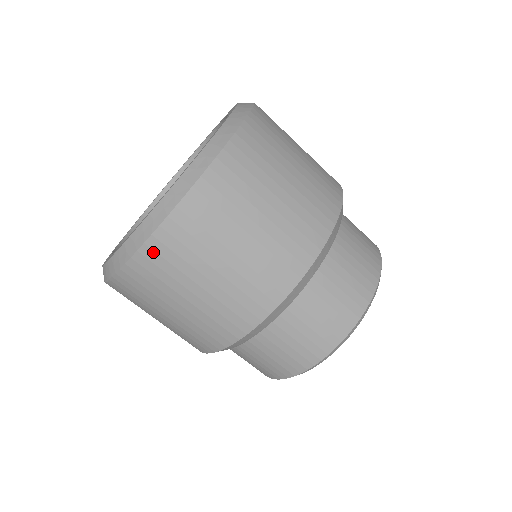
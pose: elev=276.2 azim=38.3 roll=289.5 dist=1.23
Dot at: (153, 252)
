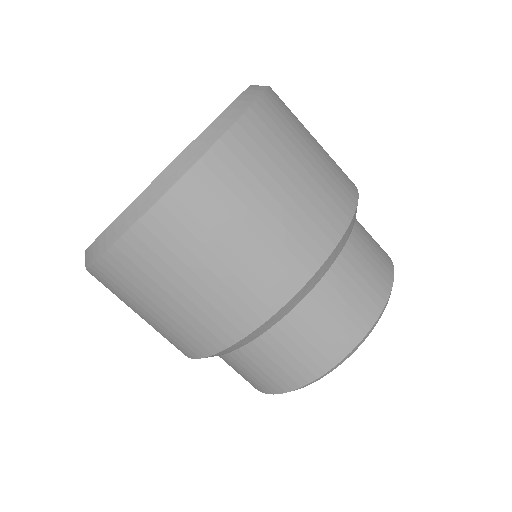
Dot at: (252, 126)
